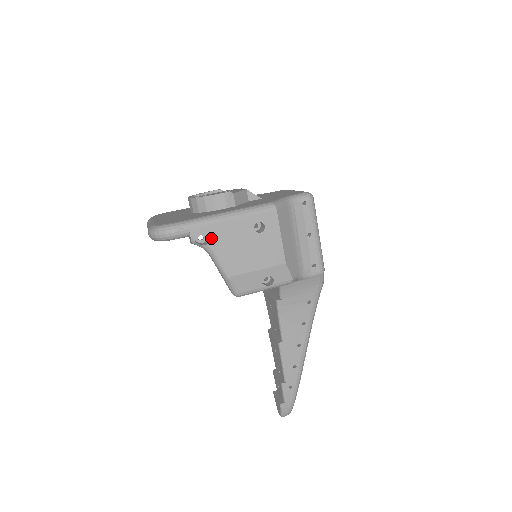
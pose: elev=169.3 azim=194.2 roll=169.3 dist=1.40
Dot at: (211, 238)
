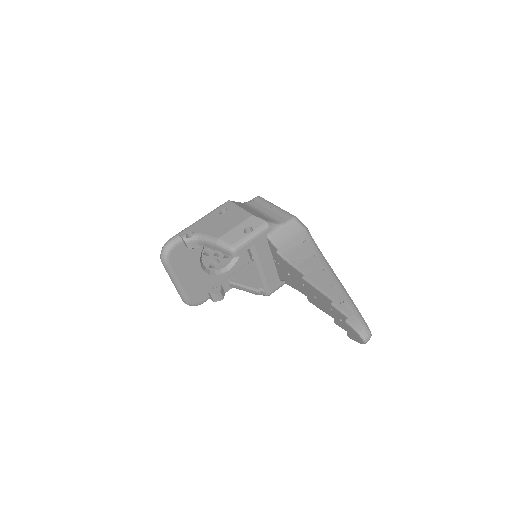
Dot at: (195, 231)
